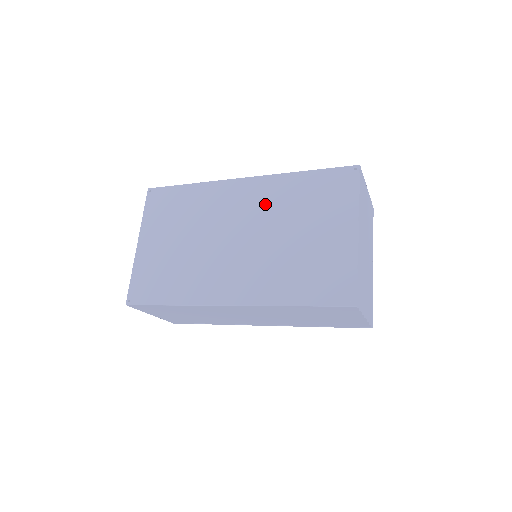
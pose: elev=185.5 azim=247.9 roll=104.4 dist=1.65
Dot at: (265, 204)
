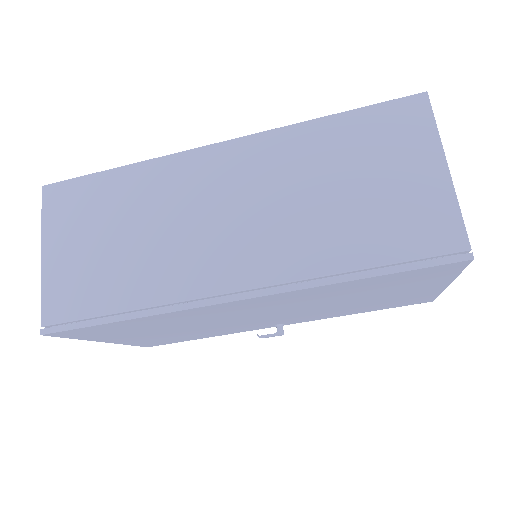
Dot at: occluded
